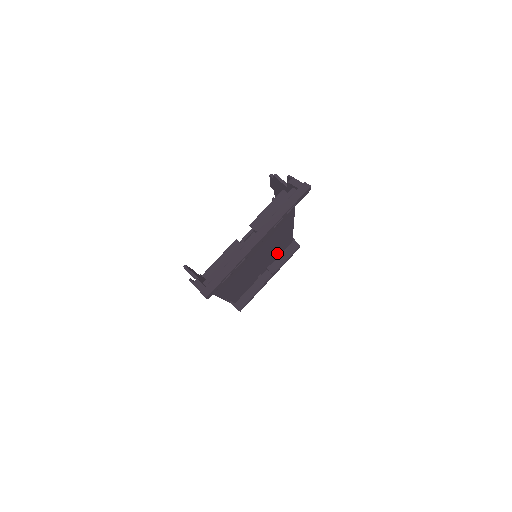
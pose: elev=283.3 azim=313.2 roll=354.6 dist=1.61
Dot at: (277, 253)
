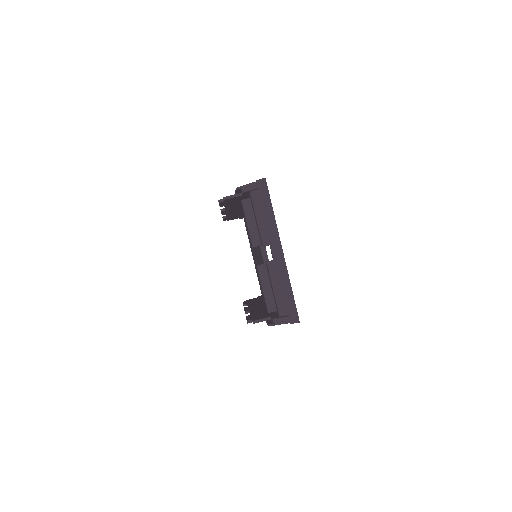
Dot at: occluded
